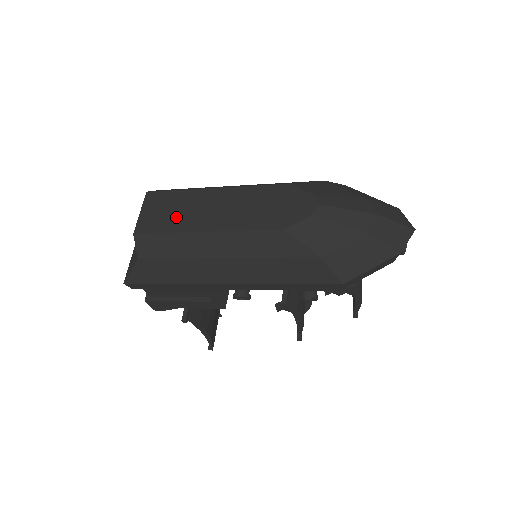
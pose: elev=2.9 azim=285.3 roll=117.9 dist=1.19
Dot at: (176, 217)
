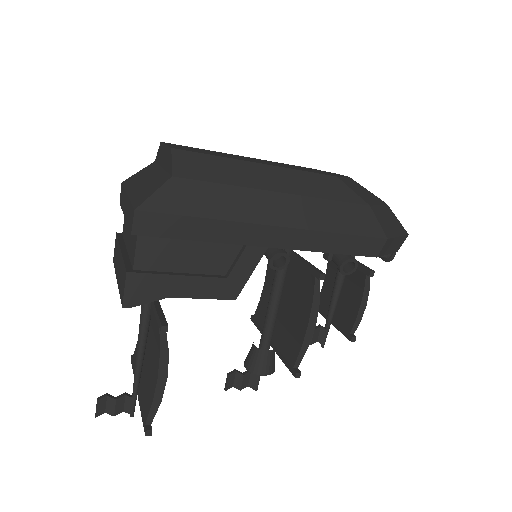
Dot at: (216, 154)
